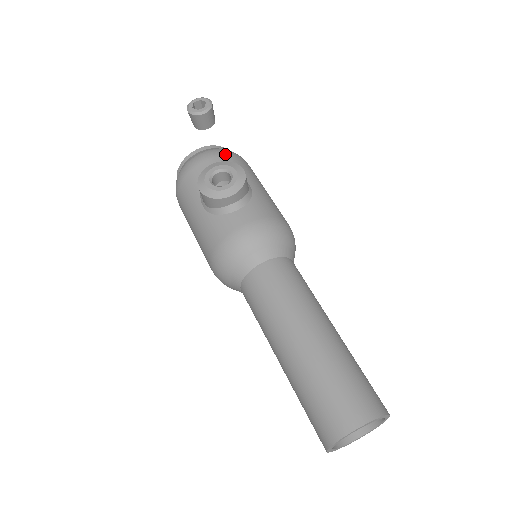
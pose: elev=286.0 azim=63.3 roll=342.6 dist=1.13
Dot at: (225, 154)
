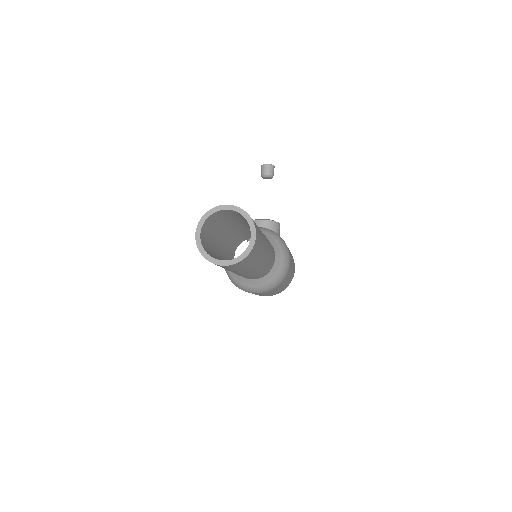
Dot at: occluded
